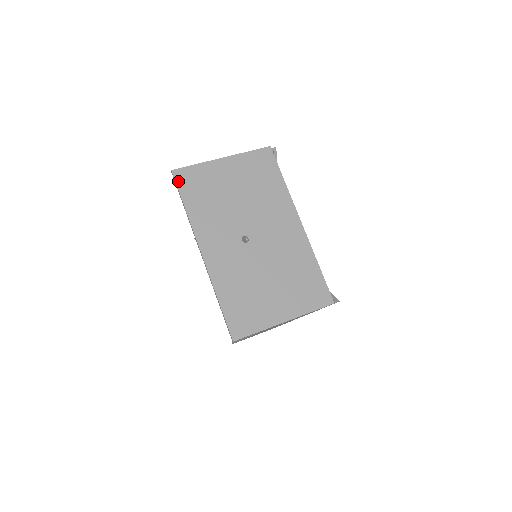
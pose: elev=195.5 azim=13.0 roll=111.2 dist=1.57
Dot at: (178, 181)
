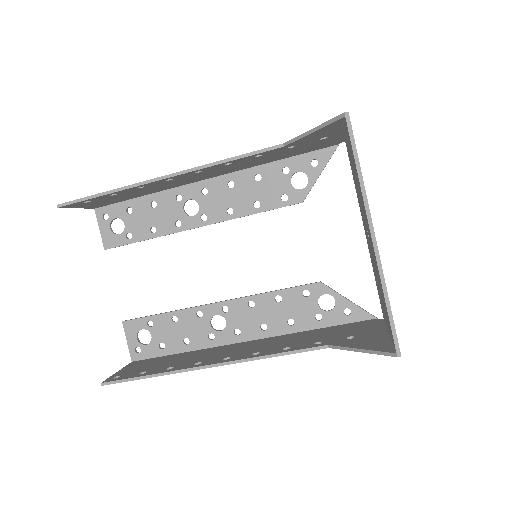
Dot at: (352, 130)
